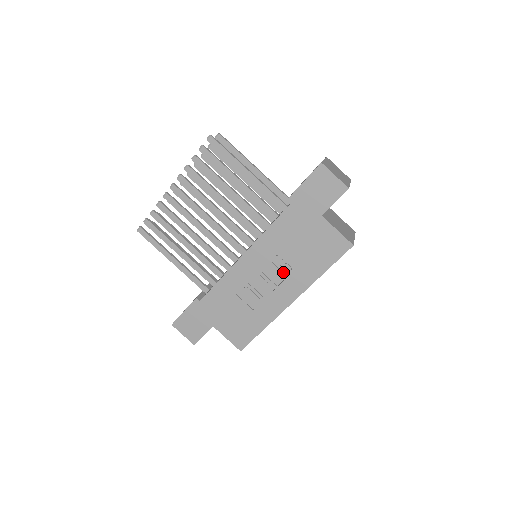
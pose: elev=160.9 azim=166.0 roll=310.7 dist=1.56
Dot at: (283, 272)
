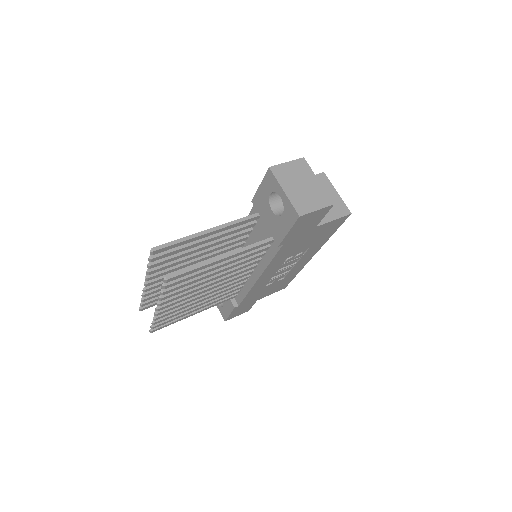
Dot at: (296, 258)
